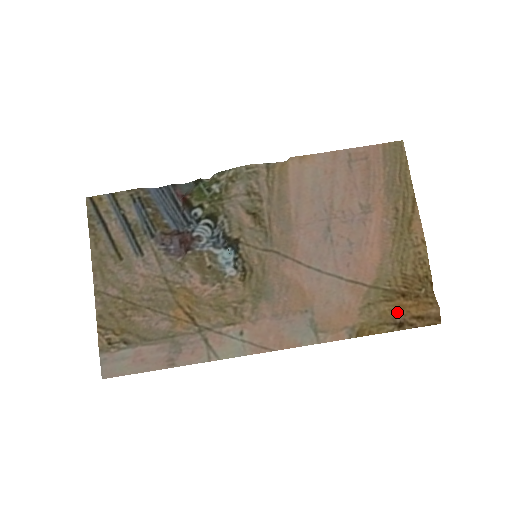
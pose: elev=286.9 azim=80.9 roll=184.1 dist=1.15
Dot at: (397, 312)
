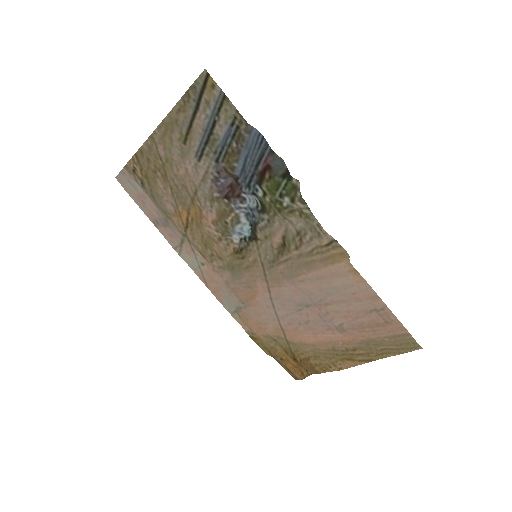
Dot at: (281, 357)
